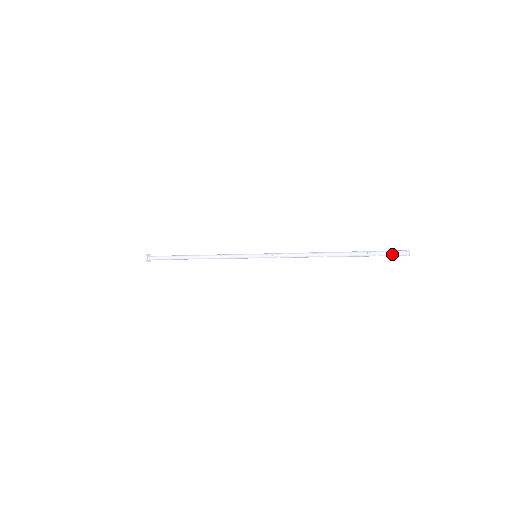
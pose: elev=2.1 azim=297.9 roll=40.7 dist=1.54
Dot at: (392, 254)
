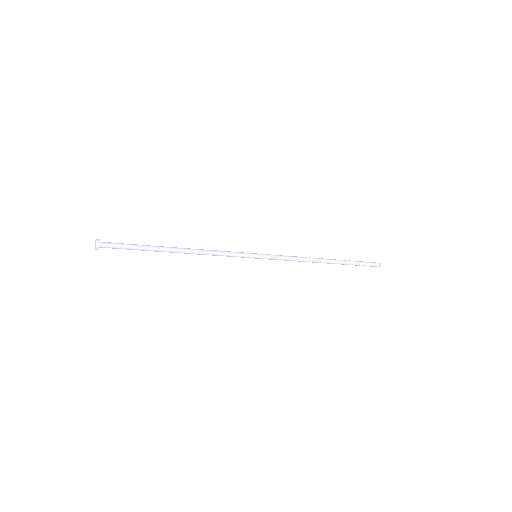
Dot at: (371, 265)
